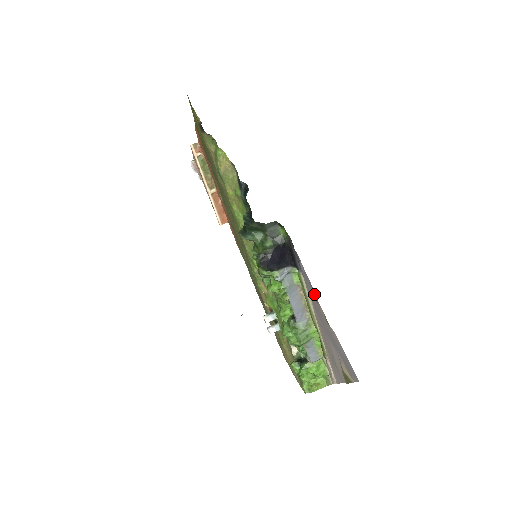
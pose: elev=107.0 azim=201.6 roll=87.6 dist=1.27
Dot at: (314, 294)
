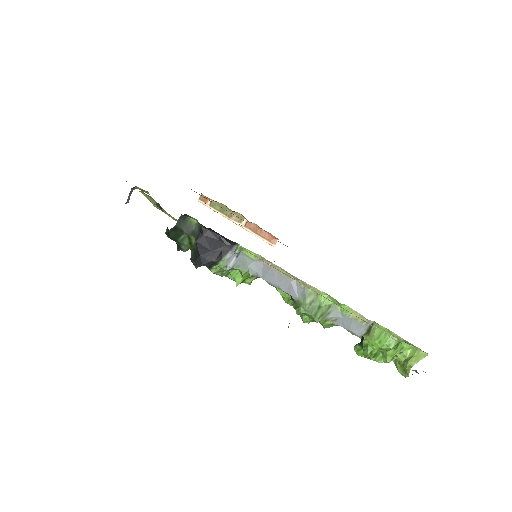
Dot at: occluded
